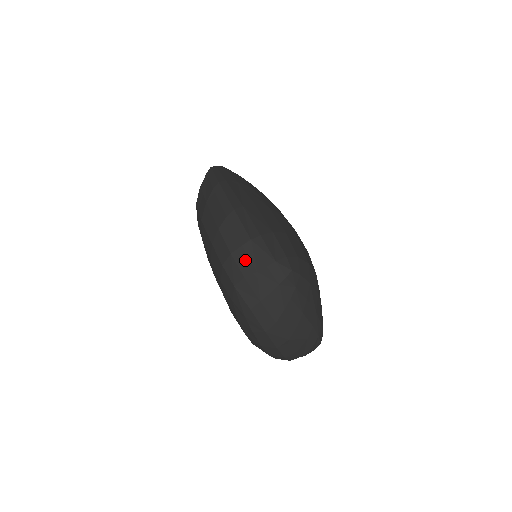
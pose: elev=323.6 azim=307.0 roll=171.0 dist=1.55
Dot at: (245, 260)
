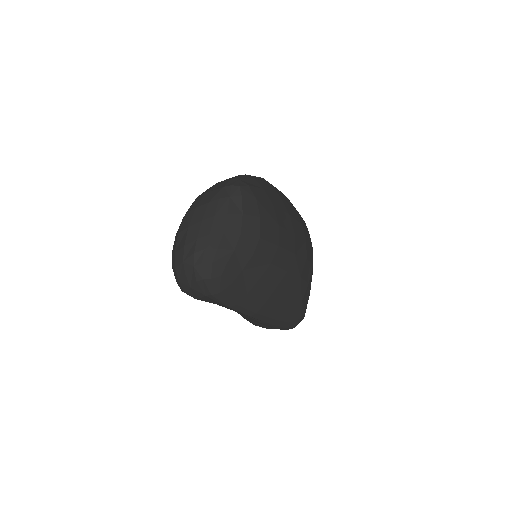
Dot at: occluded
